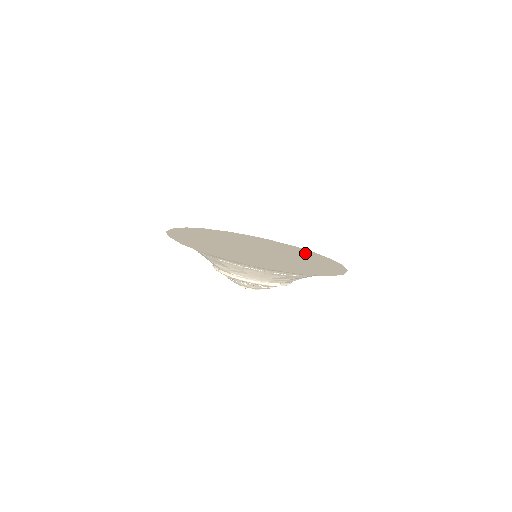
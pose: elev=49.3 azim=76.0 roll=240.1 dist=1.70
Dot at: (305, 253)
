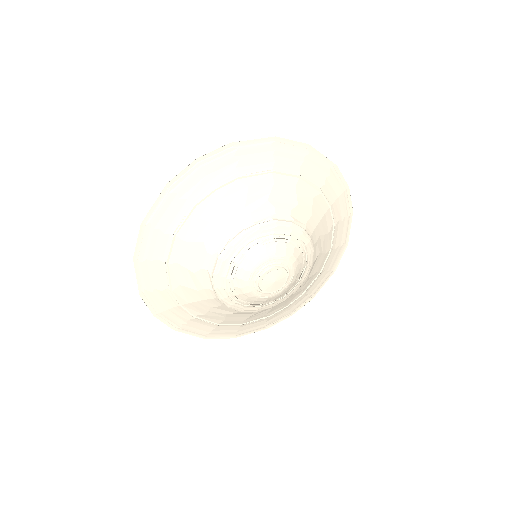
Dot at: occluded
